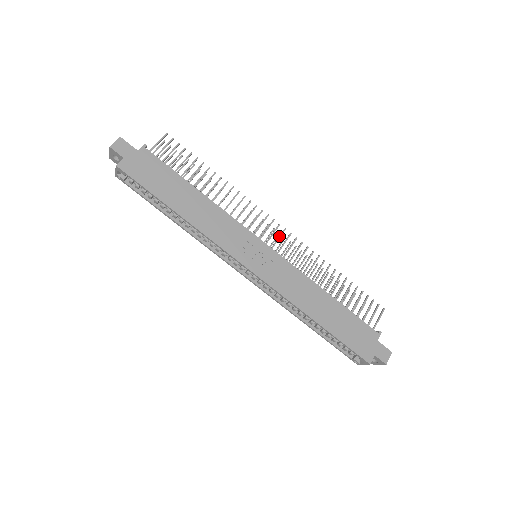
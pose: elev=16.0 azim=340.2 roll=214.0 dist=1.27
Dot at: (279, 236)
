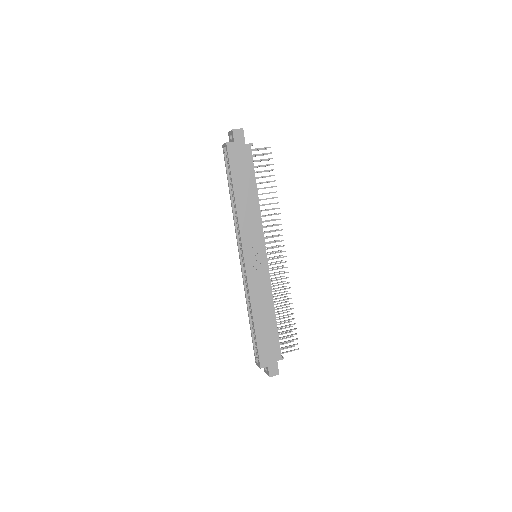
Dot at: (278, 257)
